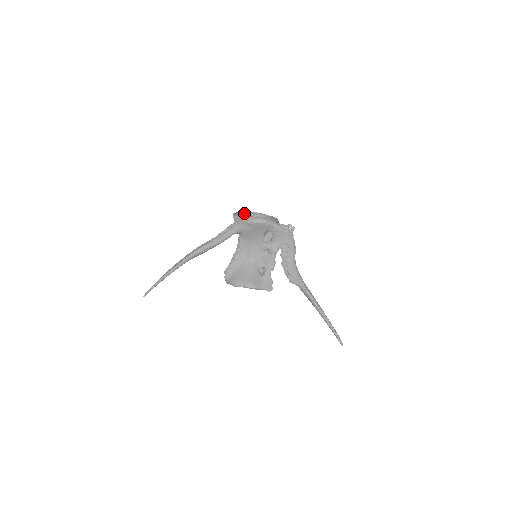
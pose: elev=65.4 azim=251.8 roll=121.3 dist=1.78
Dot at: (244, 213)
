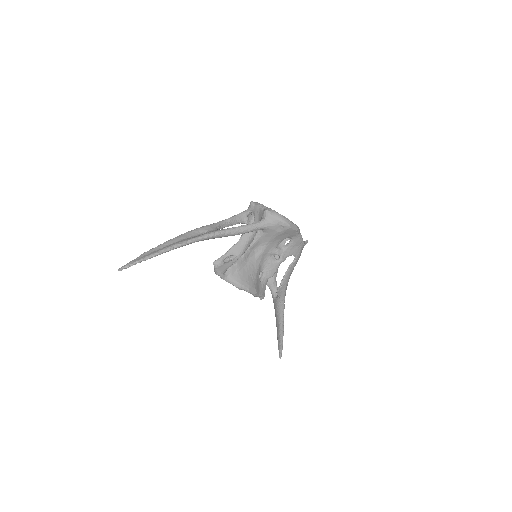
Dot at: occluded
